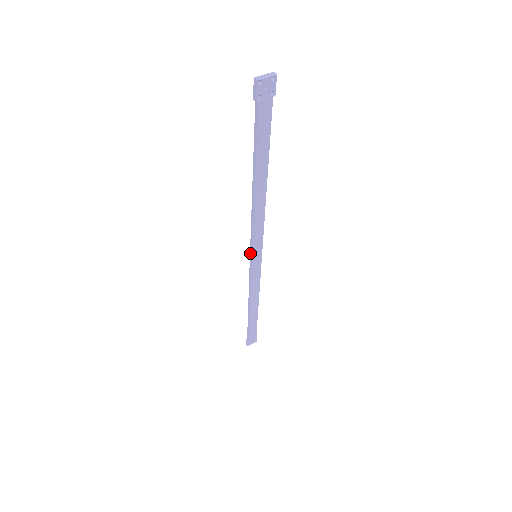
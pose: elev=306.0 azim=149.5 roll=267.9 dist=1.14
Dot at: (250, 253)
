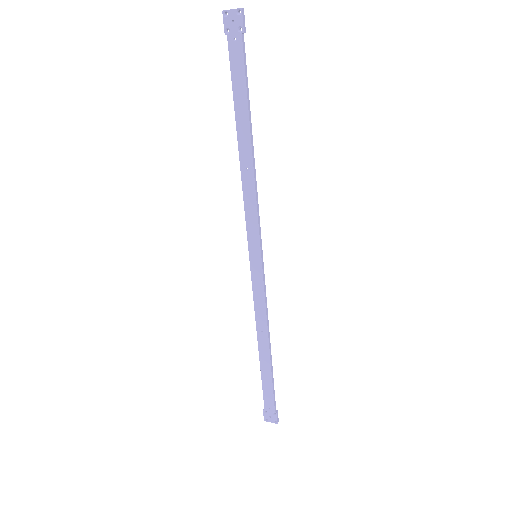
Dot at: (250, 248)
